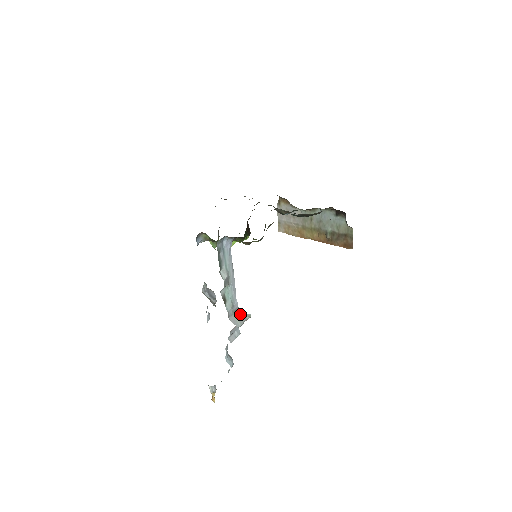
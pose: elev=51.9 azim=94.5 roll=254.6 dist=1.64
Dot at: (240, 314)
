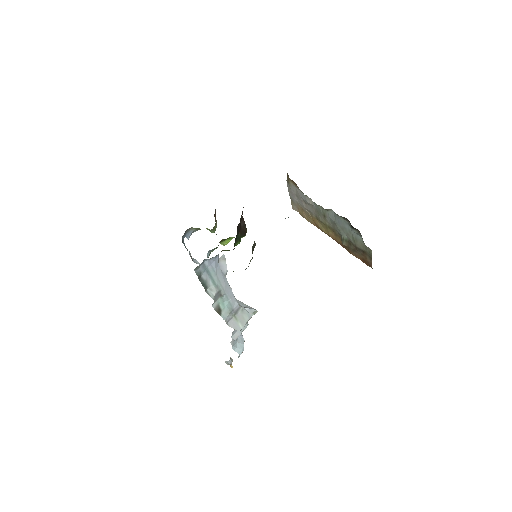
Dot at: (243, 313)
